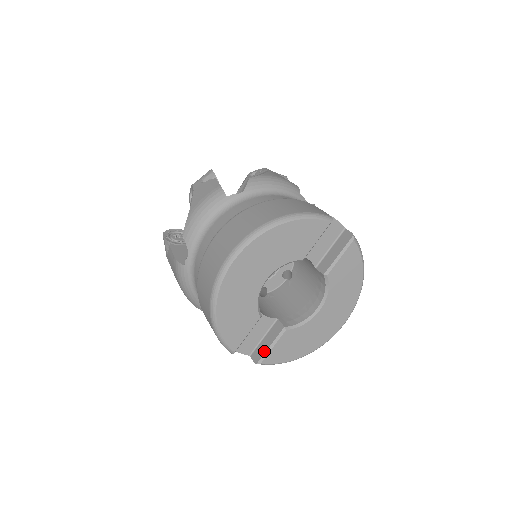
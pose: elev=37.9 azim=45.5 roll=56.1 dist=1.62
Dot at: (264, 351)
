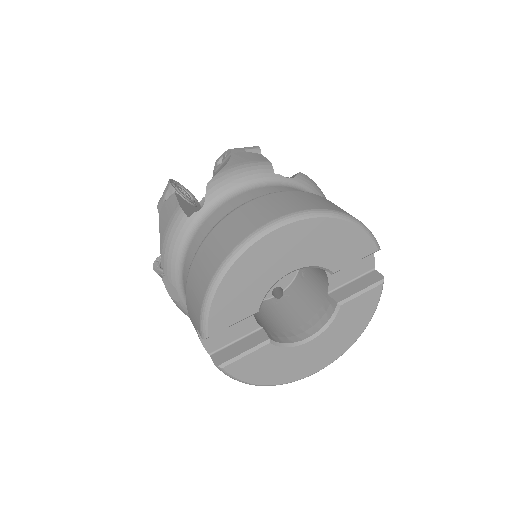
Dot at: (233, 355)
